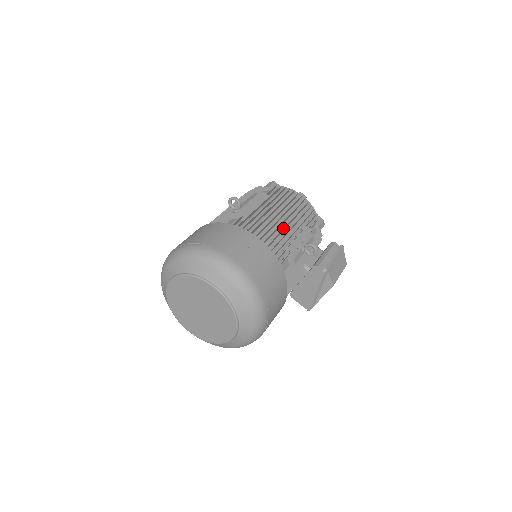
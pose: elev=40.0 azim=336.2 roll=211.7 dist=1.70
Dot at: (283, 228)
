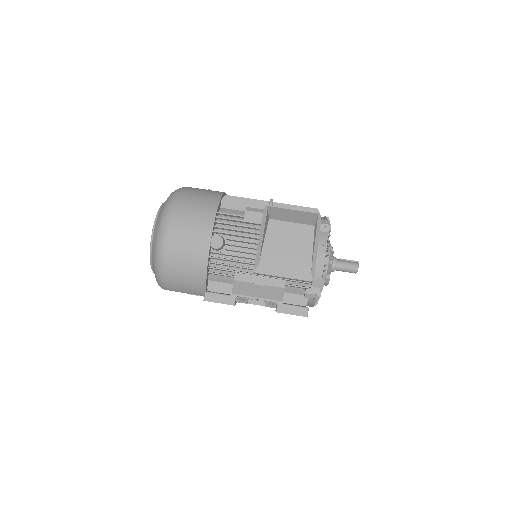
Dot at: (259, 200)
